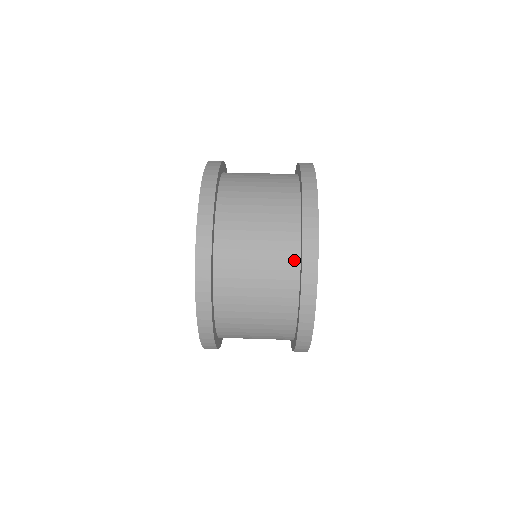
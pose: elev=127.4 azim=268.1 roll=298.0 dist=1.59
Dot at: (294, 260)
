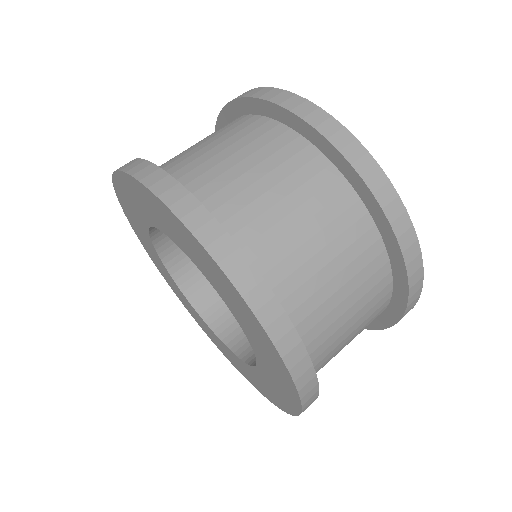
Dot at: (334, 179)
